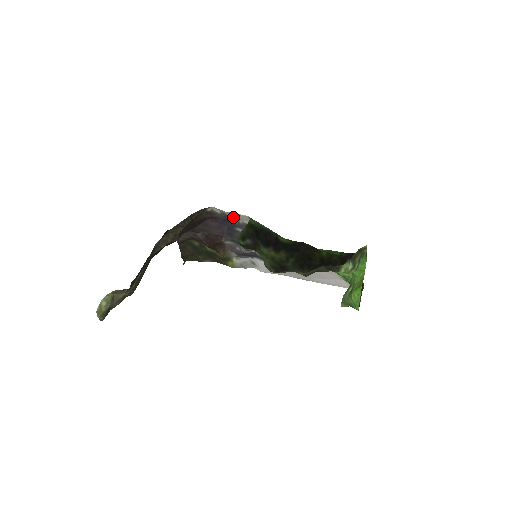
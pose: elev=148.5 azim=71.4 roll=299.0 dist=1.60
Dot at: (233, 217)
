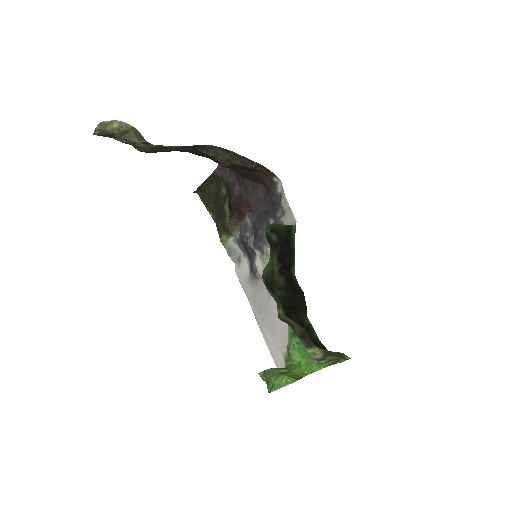
Dot at: (283, 208)
